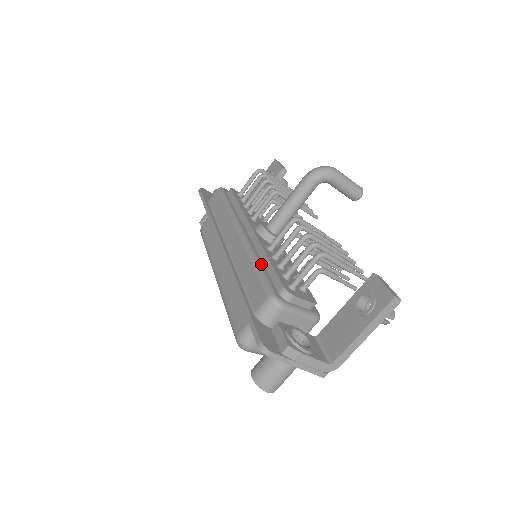
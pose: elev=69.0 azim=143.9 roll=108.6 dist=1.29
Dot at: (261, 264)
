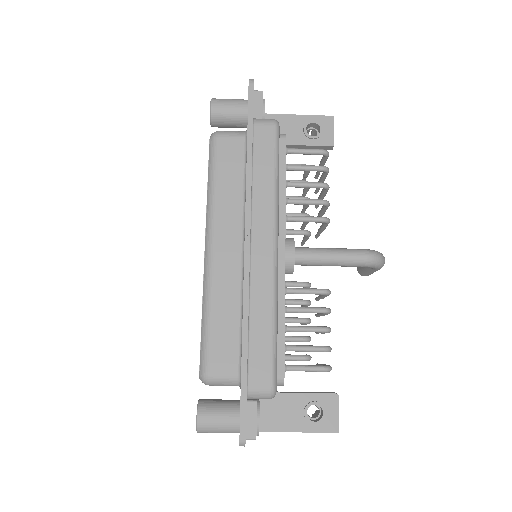
Dot at: (278, 326)
